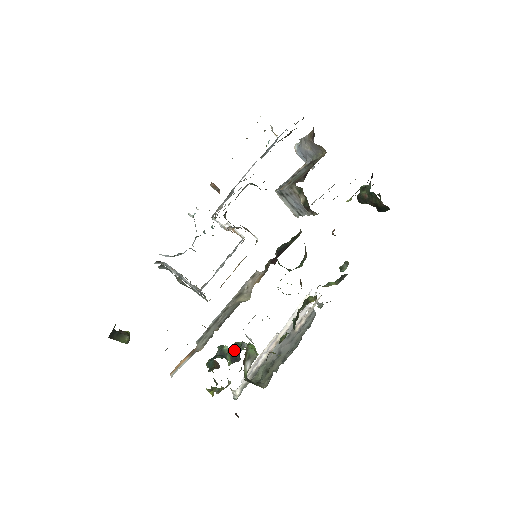
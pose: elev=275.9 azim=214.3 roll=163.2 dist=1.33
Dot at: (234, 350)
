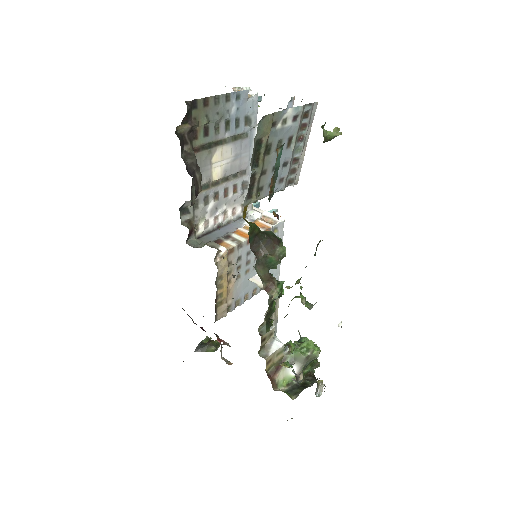
Dot at: occluded
